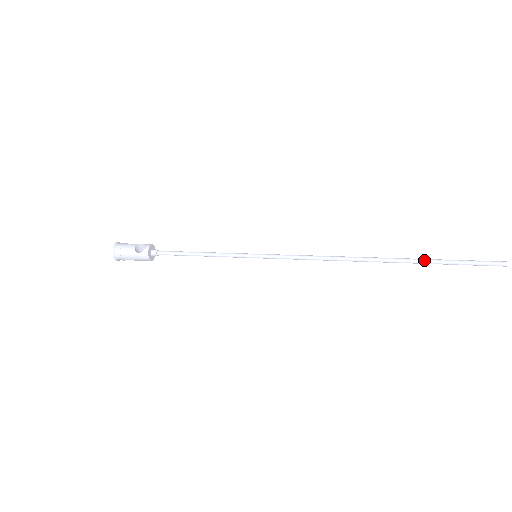
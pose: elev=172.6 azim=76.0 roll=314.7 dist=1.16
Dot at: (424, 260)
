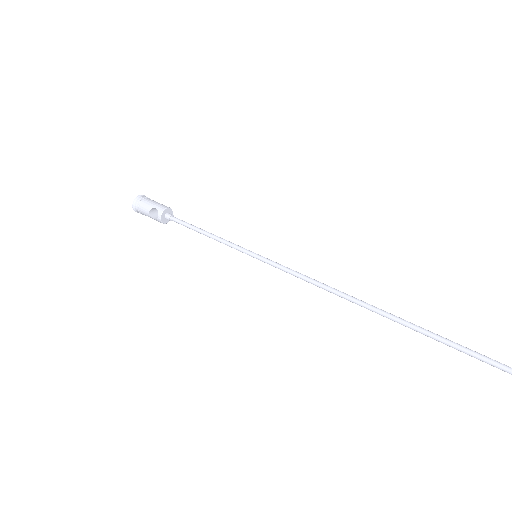
Dot at: (424, 334)
